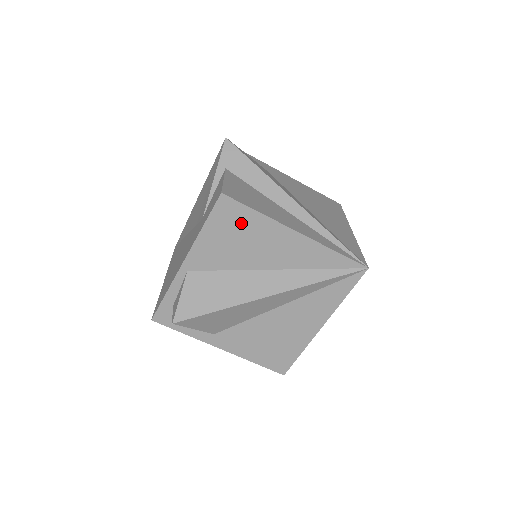
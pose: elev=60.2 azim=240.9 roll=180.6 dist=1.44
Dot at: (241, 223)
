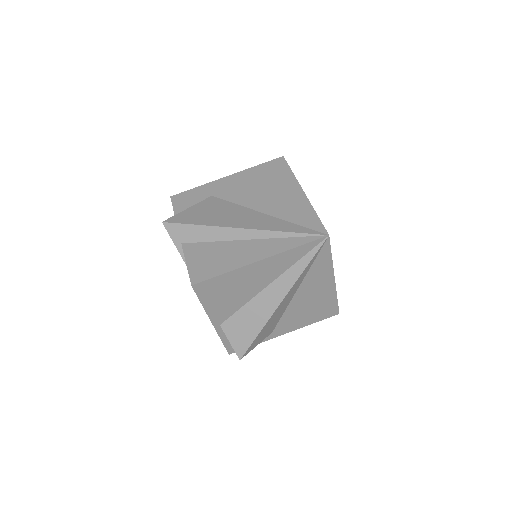
Dot at: (221, 286)
